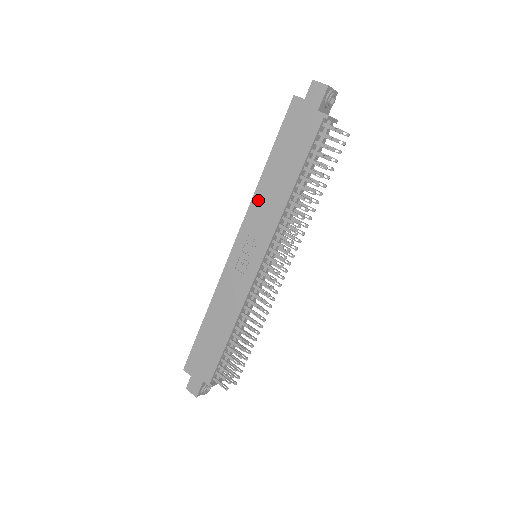
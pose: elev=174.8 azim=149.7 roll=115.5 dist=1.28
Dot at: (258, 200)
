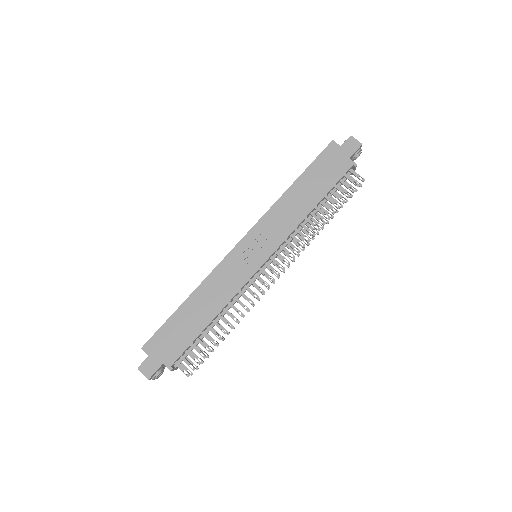
Dot at: (278, 208)
